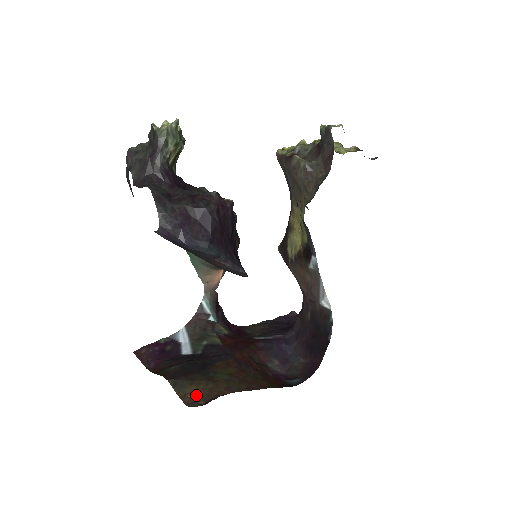
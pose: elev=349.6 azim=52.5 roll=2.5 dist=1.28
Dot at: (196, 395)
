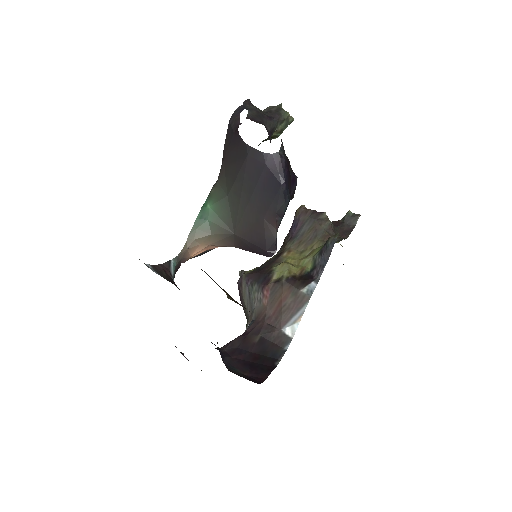
Dot at: (230, 298)
